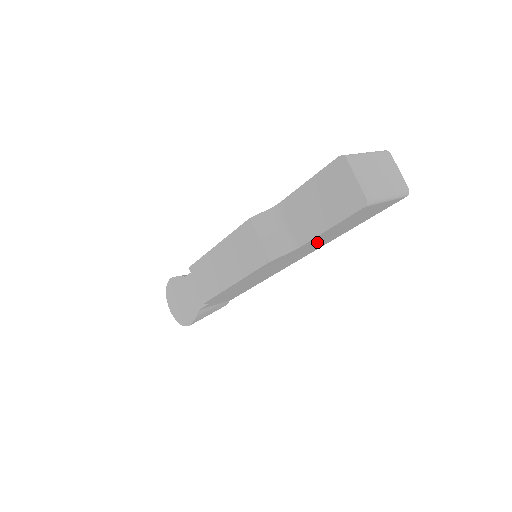
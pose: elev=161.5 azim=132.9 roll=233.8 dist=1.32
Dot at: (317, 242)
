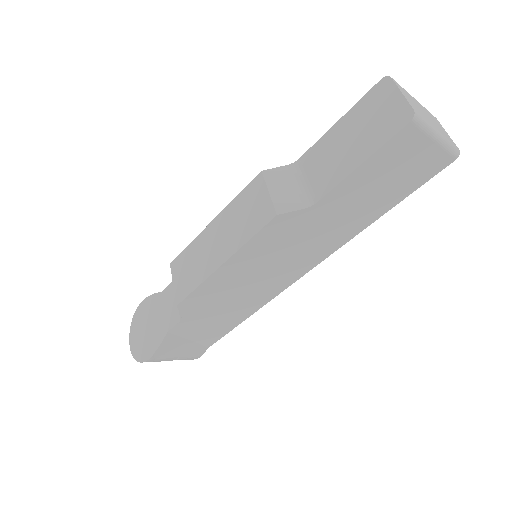
Dot at: (339, 214)
